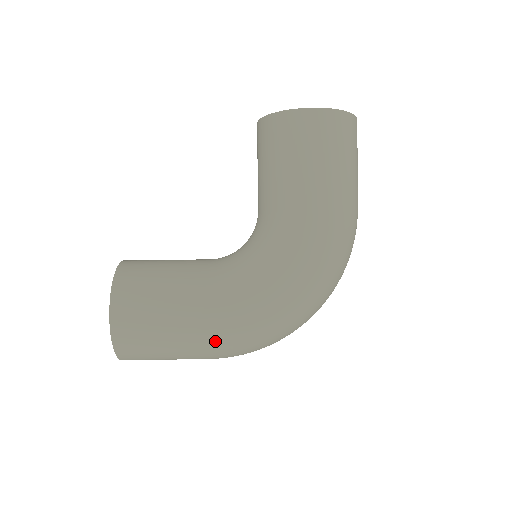
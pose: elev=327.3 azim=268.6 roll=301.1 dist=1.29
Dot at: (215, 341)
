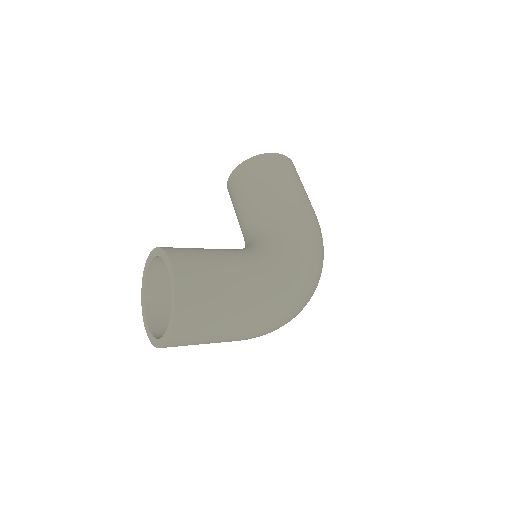
Dot at: (263, 294)
